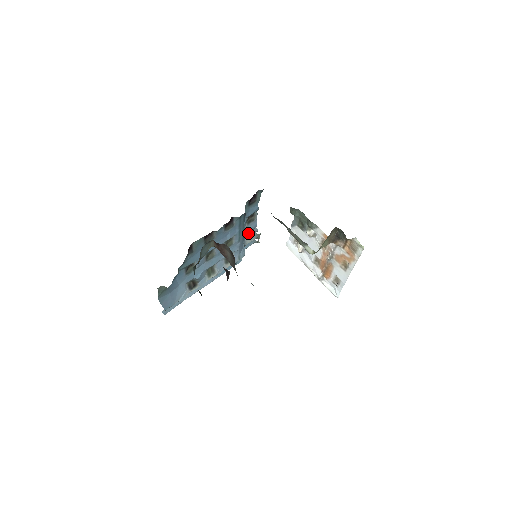
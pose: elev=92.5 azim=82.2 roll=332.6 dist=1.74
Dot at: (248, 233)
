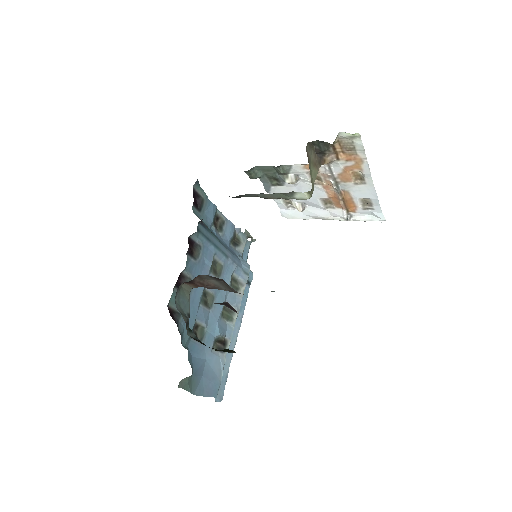
Dot at: (233, 240)
